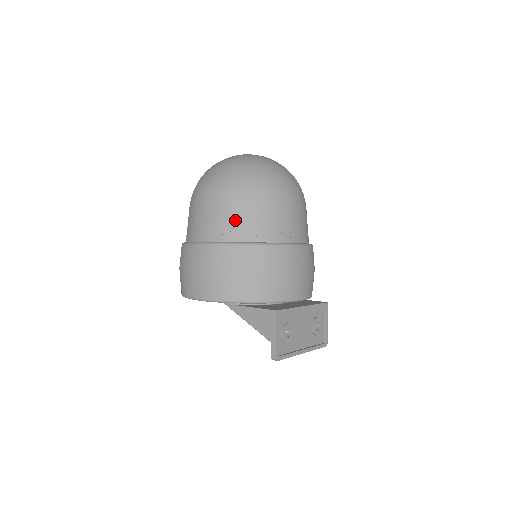
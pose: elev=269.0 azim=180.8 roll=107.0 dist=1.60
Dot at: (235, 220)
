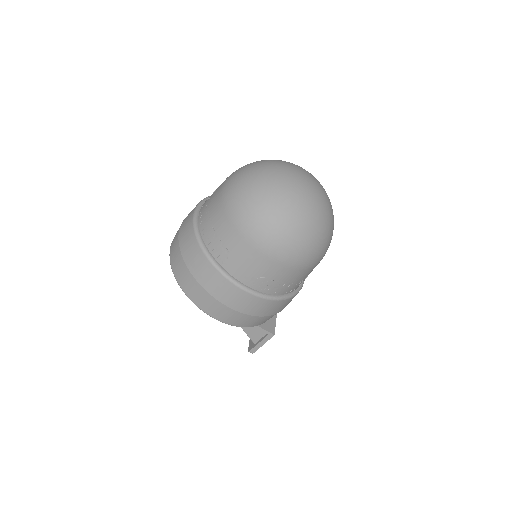
Dot at: (287, 281)
